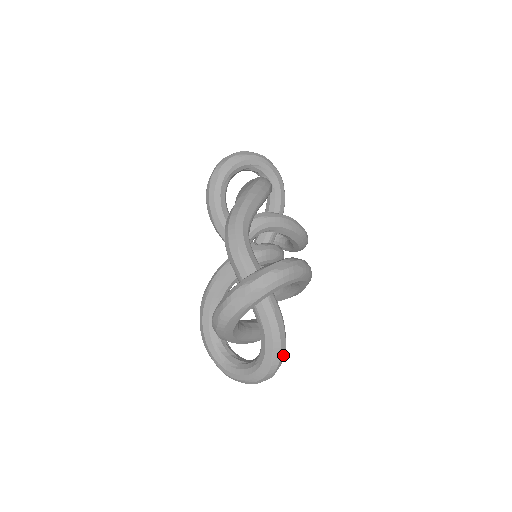
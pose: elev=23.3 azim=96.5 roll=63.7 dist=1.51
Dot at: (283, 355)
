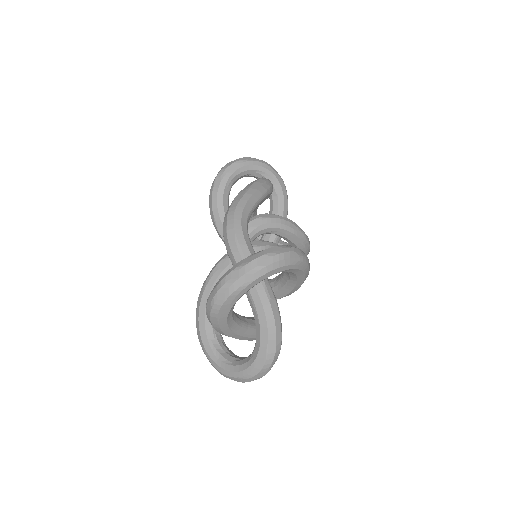
Dot at: (279, 349)
